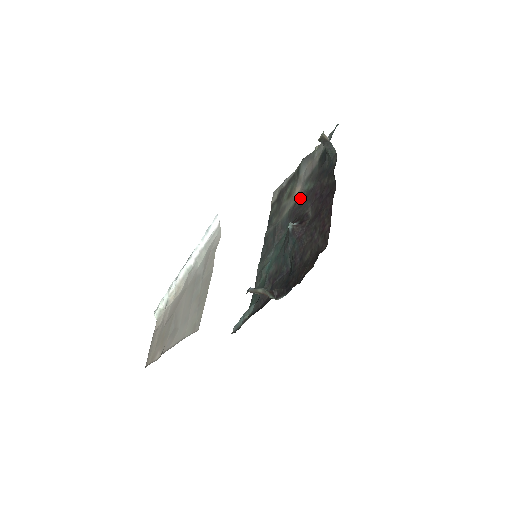
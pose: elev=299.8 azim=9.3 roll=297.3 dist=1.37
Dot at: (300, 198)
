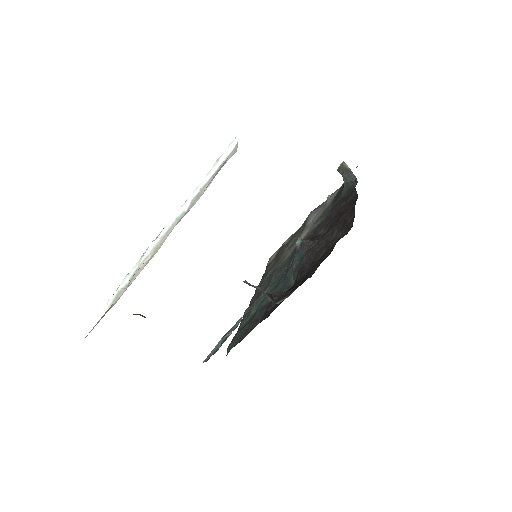
Dot at: (308, 235)
